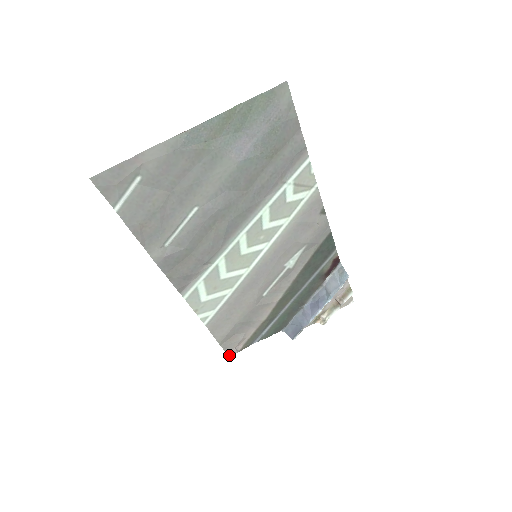
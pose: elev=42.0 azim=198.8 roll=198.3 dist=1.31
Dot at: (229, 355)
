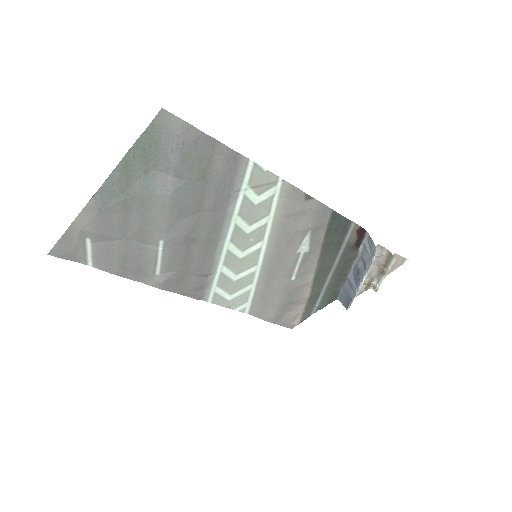
Dot at: (291, 328)
